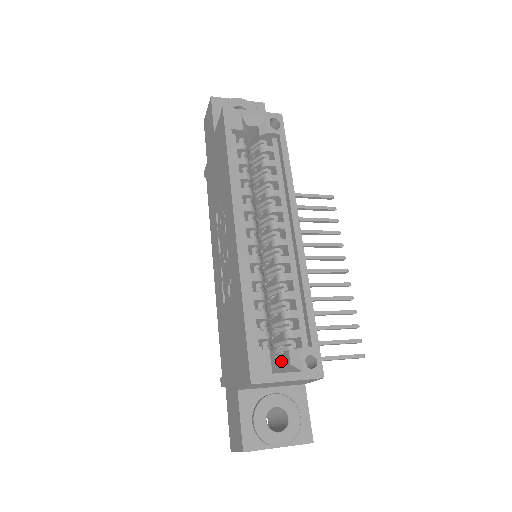
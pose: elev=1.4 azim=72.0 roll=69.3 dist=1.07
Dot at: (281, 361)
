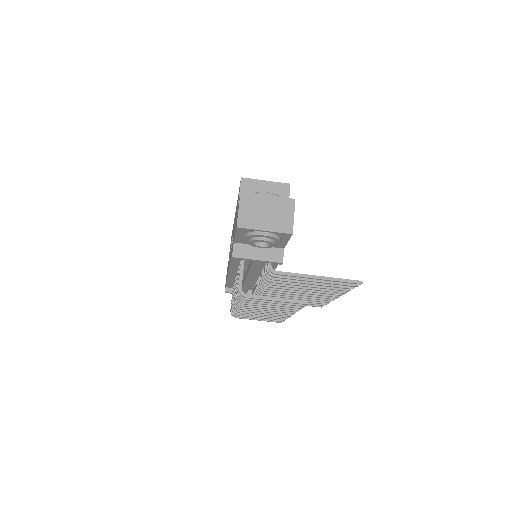
Dot at: occluded
